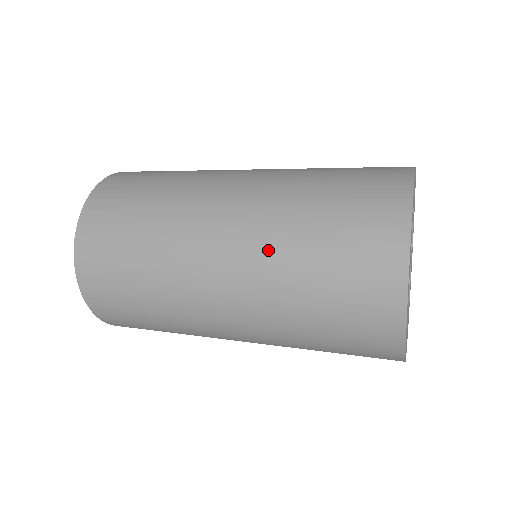
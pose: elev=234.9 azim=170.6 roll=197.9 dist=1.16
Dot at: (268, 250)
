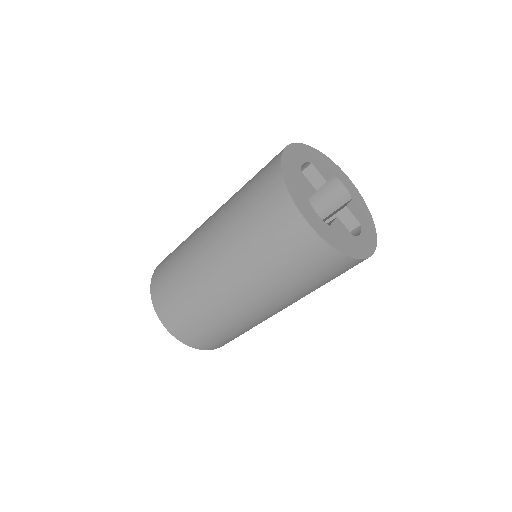
Dot at: (226, 228)
